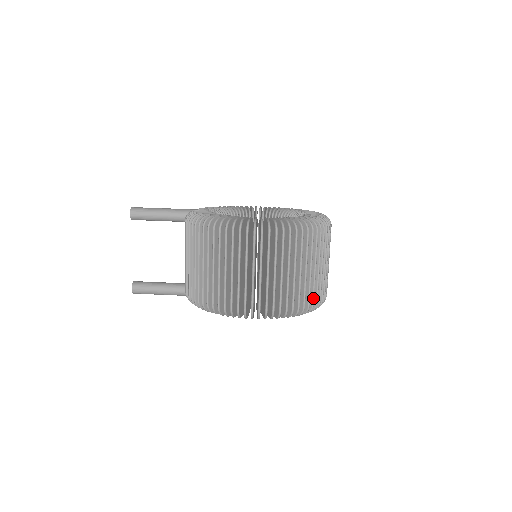
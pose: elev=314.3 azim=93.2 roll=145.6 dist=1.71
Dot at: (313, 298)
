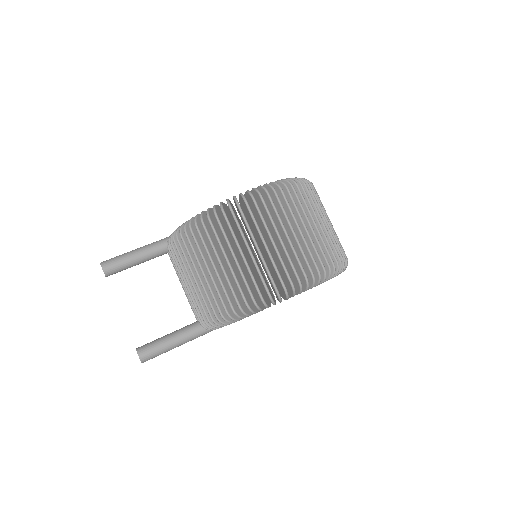
Dot at: (341, 251)
